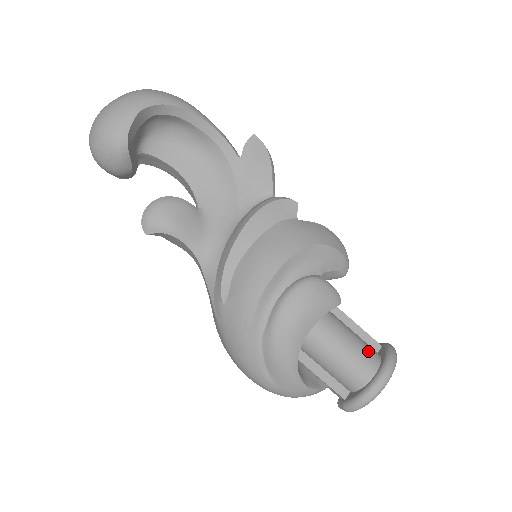
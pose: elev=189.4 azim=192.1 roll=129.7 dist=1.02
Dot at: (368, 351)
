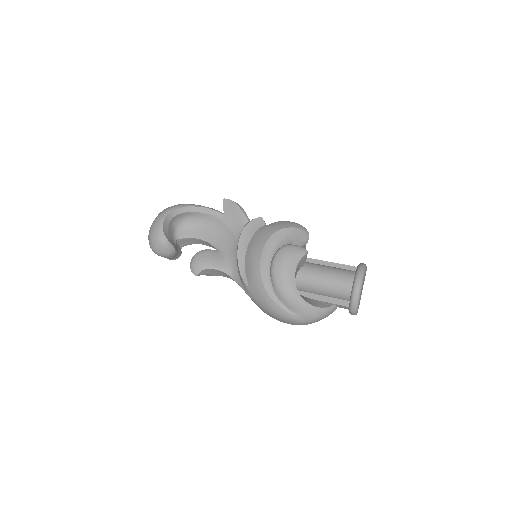
Dot at: (344, 271)
